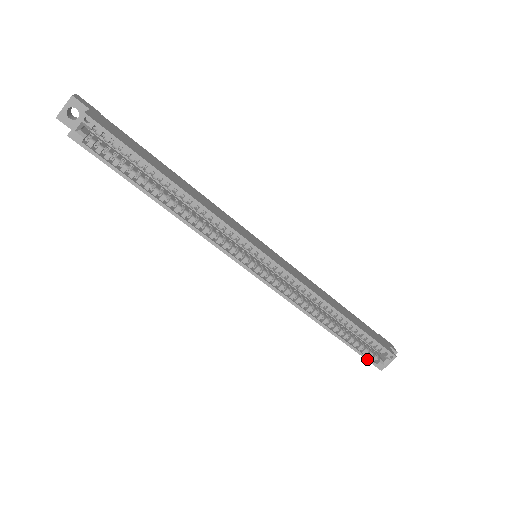
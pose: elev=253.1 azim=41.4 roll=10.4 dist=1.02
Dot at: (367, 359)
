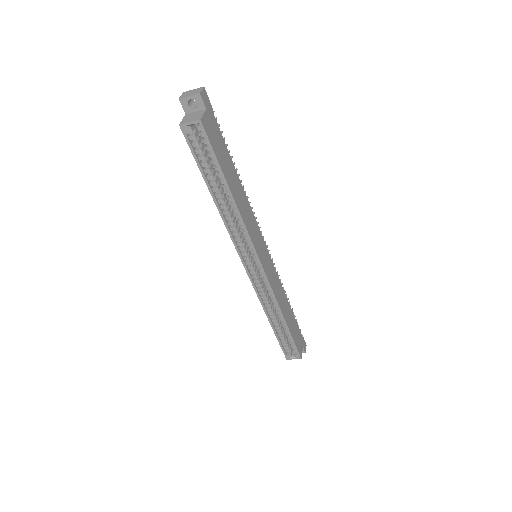
Dot at: (282, 349)
